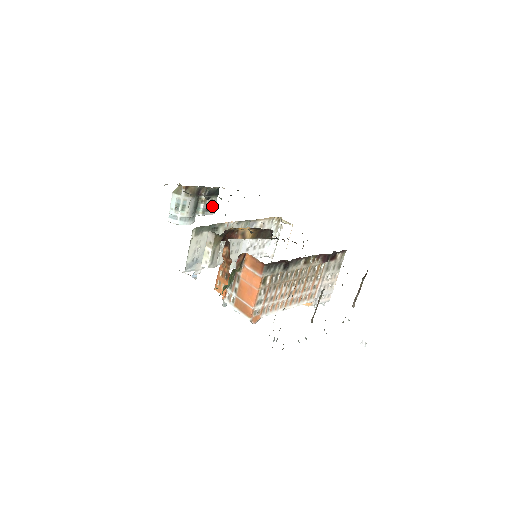
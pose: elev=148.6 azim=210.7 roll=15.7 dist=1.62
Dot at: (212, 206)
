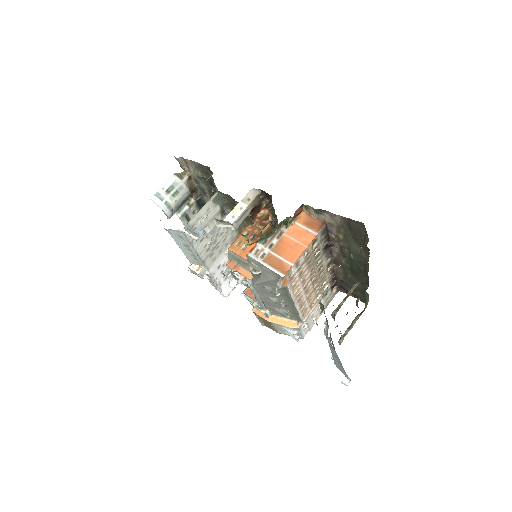
Dot at: (190, 217)
